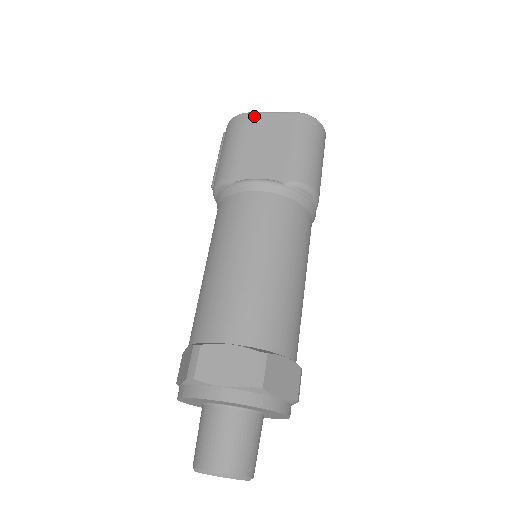
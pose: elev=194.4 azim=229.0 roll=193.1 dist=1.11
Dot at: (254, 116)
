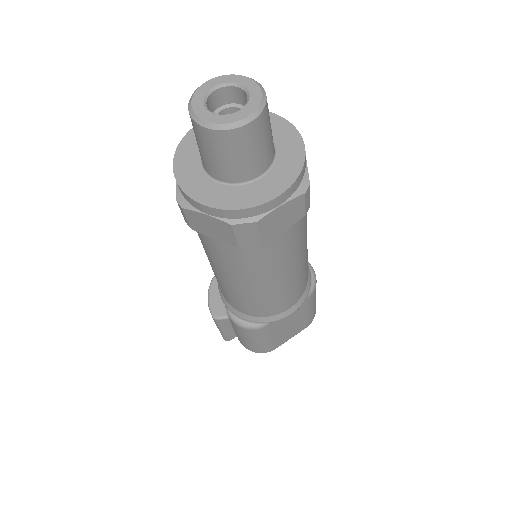
Dot at: occluded
